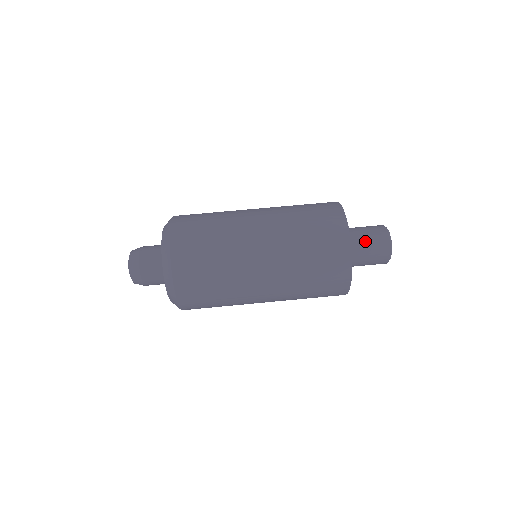
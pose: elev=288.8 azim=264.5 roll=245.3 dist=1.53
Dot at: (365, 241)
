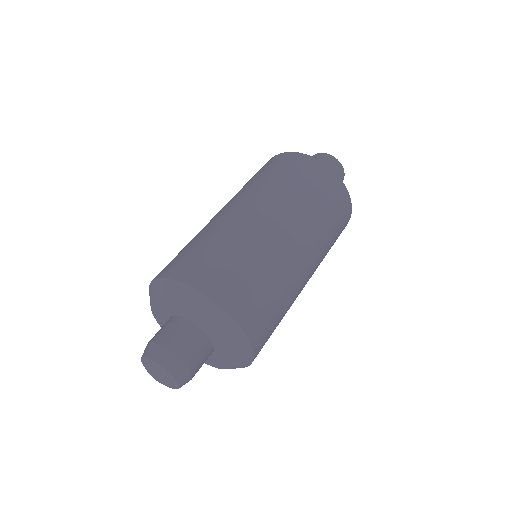
Dot at: occluded
